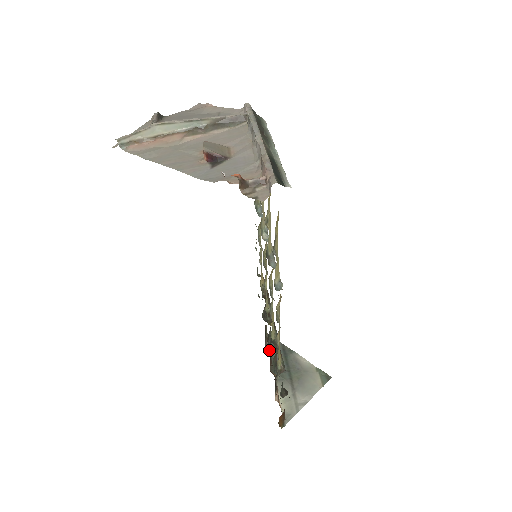
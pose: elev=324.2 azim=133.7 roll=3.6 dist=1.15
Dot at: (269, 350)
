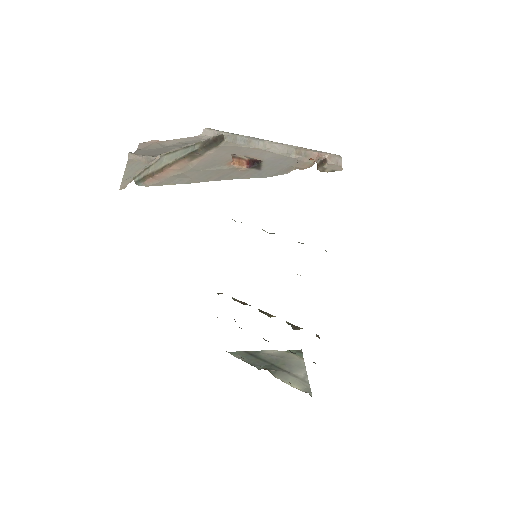
Dot at: (243, 360)
